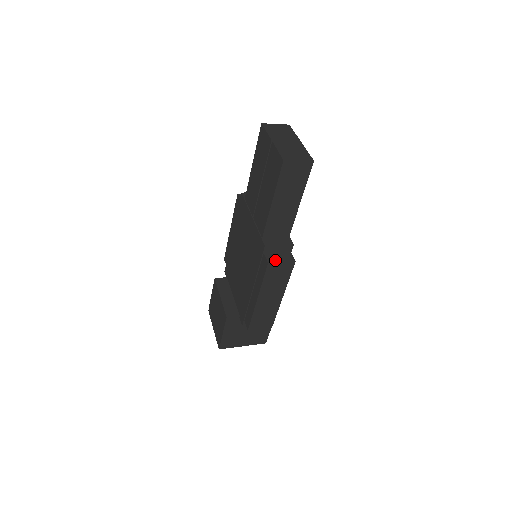
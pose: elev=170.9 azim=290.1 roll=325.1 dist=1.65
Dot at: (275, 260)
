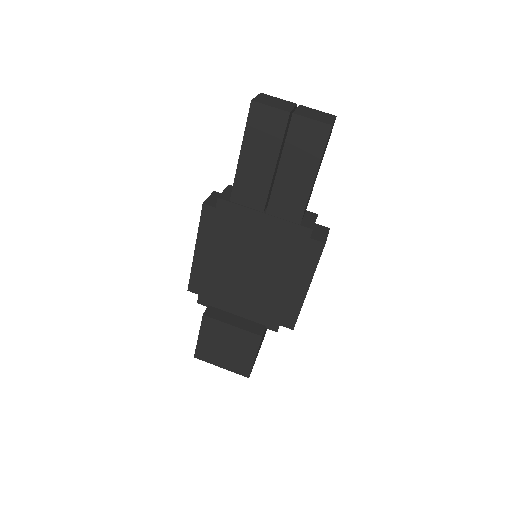
Dot at: (323, 237)
